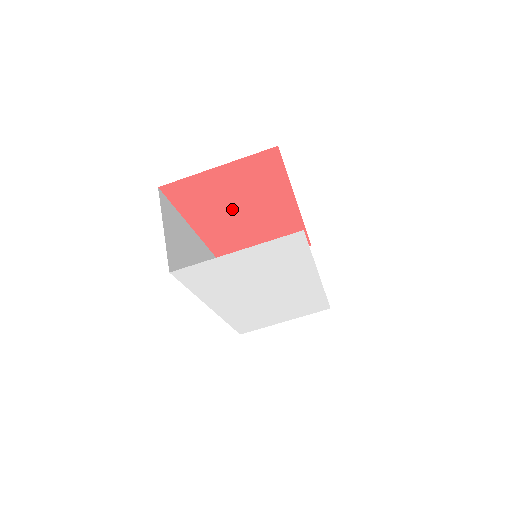
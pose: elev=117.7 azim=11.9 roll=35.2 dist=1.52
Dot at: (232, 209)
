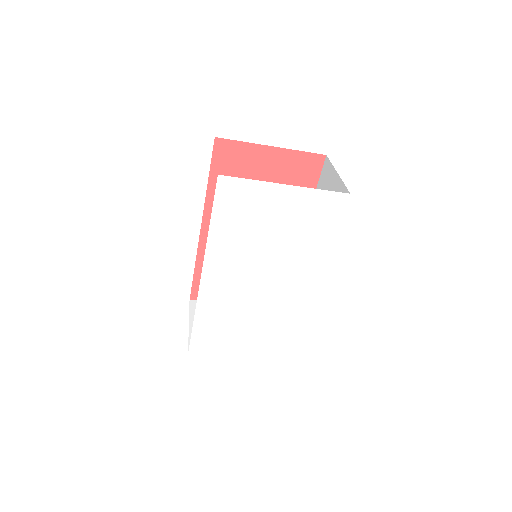
Dot at: occluded
